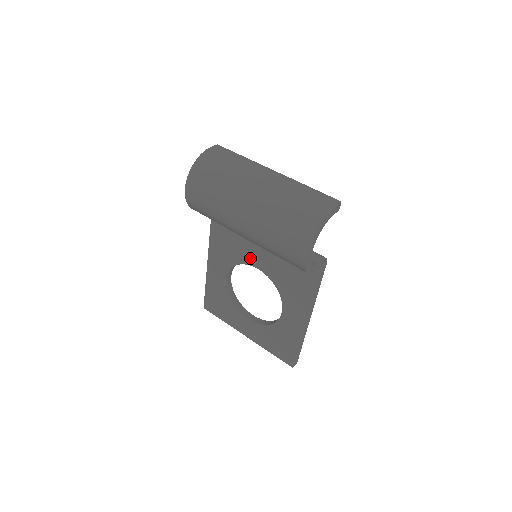
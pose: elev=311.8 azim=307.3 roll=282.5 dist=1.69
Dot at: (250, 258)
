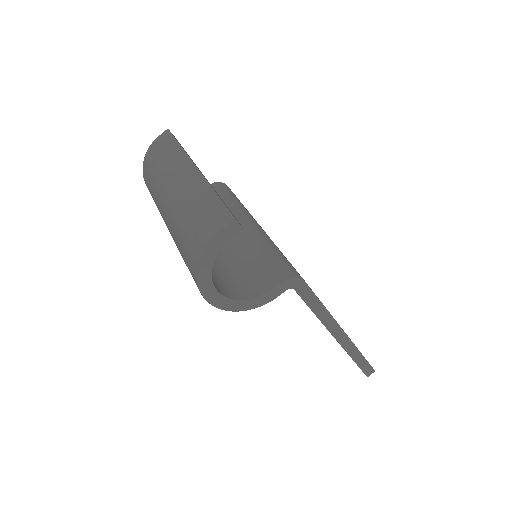
Dot at: occluded
